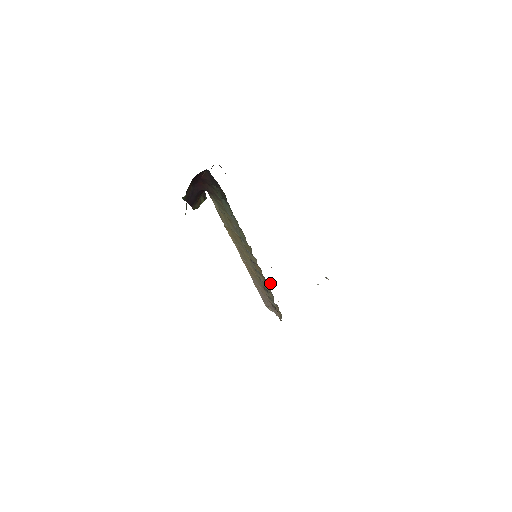
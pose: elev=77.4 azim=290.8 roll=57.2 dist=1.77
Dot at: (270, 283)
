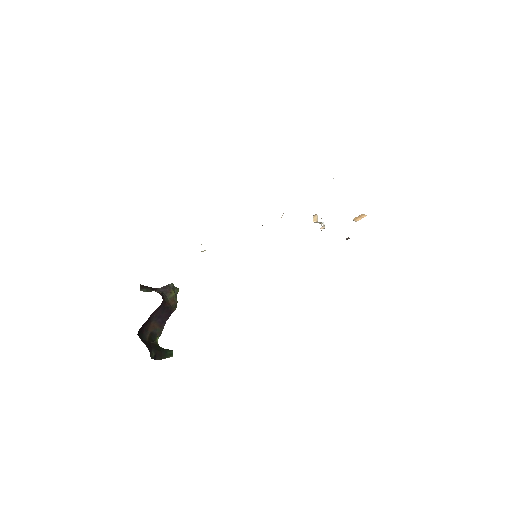
Dot at: occluded
